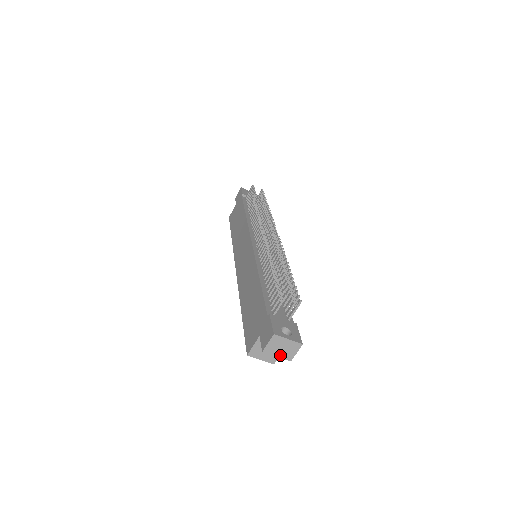
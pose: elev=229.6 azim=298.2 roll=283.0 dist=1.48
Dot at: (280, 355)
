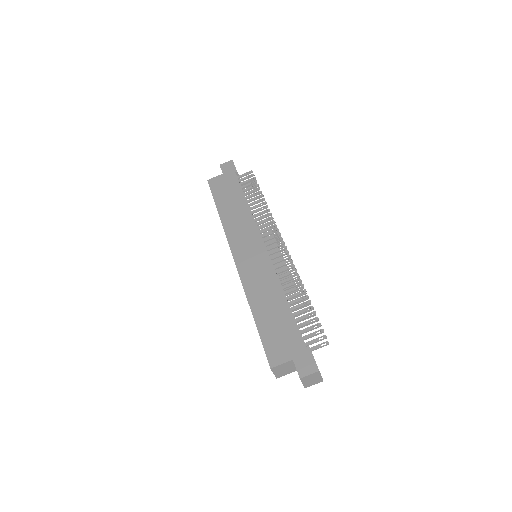
Dot at: (305, 383)
